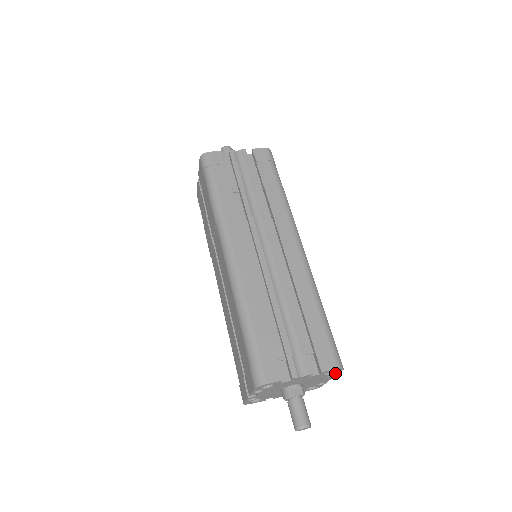
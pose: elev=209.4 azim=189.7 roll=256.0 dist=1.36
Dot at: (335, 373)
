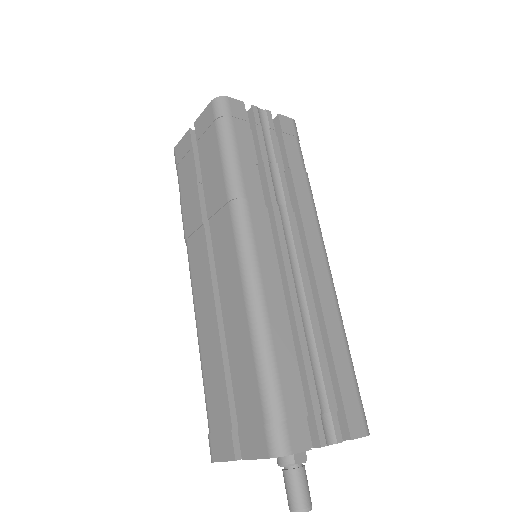
Dot at: occluded
